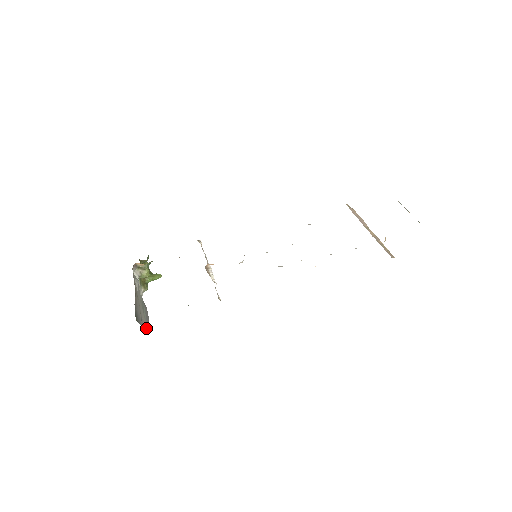
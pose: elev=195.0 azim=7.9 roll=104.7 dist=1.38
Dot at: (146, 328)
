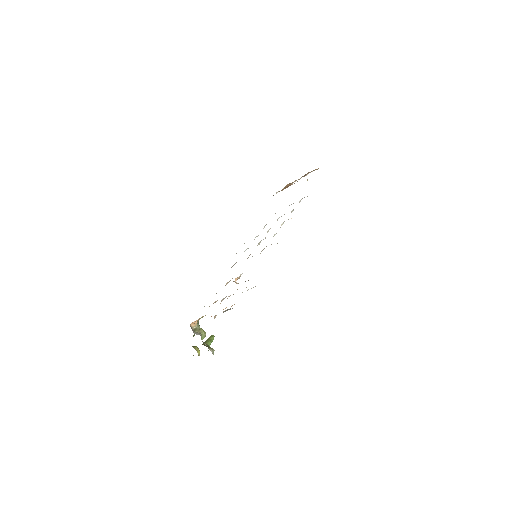
Dot at: occluded
